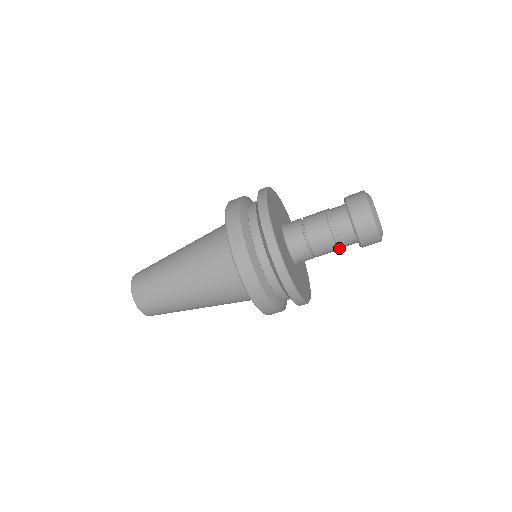
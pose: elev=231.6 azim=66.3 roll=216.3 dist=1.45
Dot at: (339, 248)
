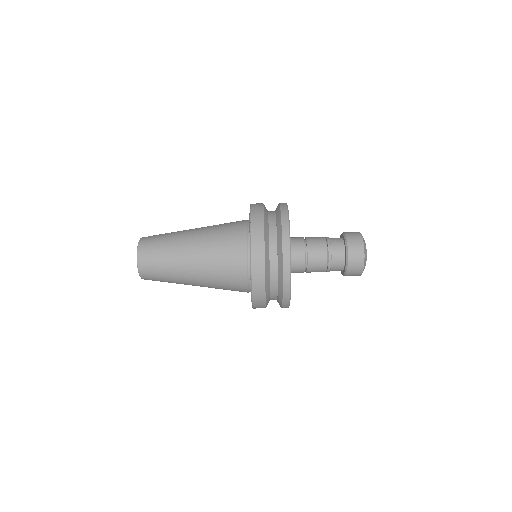
Dot at: (328, 265)
